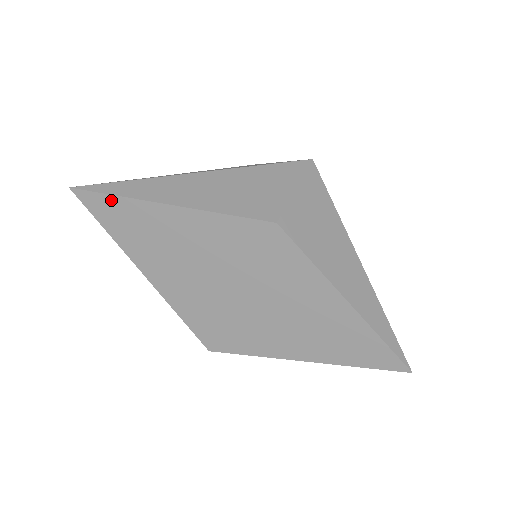
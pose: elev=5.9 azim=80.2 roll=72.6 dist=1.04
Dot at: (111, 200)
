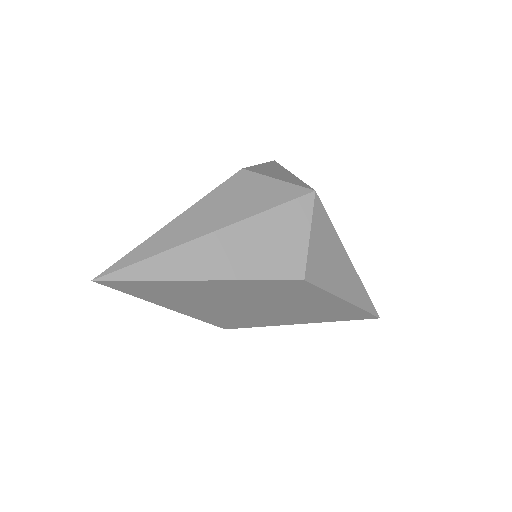
Dot at: (141, 283)
